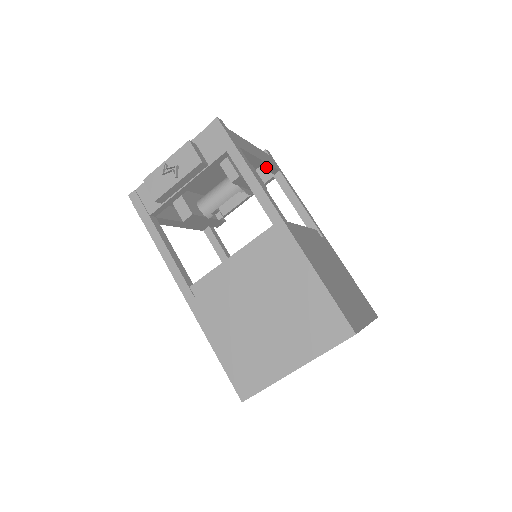
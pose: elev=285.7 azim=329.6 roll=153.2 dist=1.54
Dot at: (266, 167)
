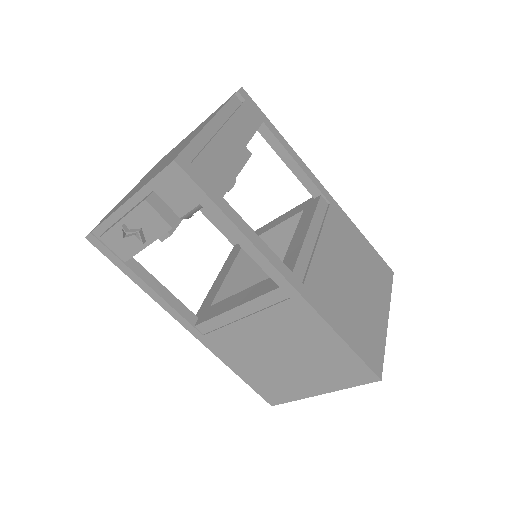
Dot at: occluded
